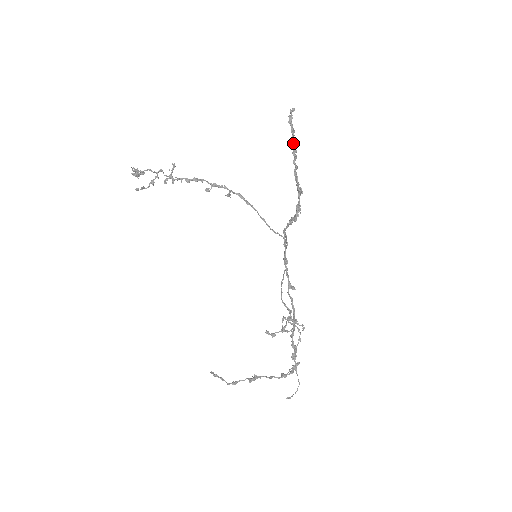
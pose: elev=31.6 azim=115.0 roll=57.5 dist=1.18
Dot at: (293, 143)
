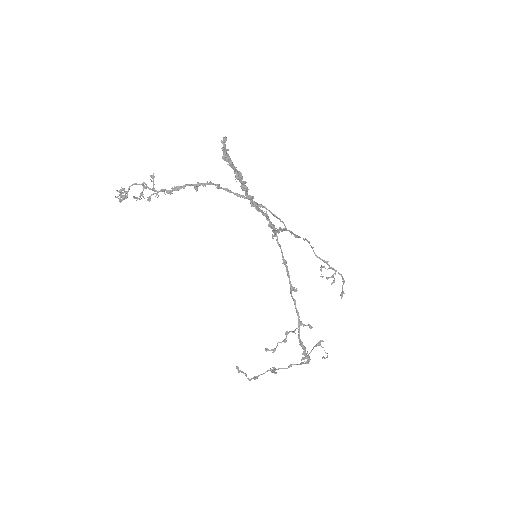
Dot at: (237, 178)
